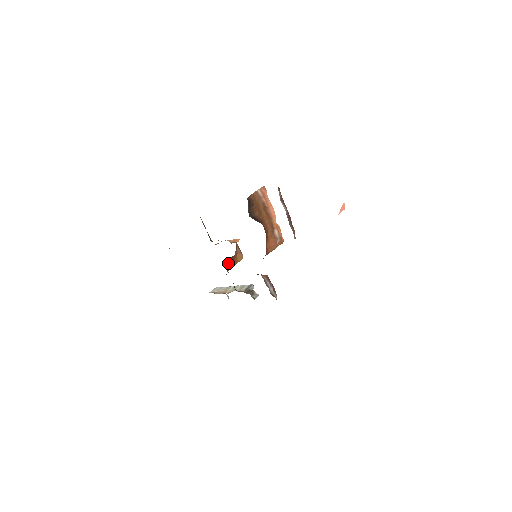
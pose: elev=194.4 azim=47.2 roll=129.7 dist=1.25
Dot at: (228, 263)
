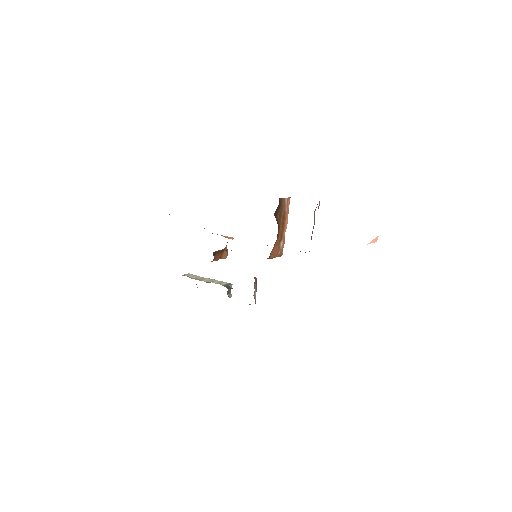
Dot at: (216, 254)
